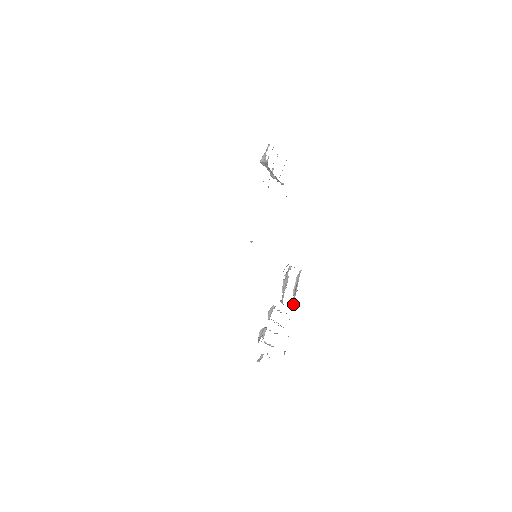
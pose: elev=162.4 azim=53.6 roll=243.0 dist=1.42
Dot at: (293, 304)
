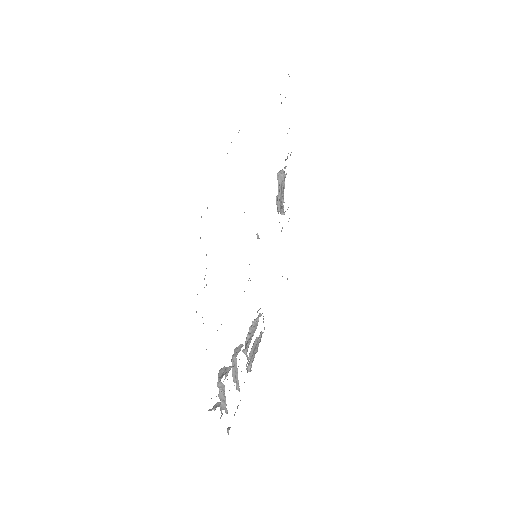
Dot at: (249, 367)
